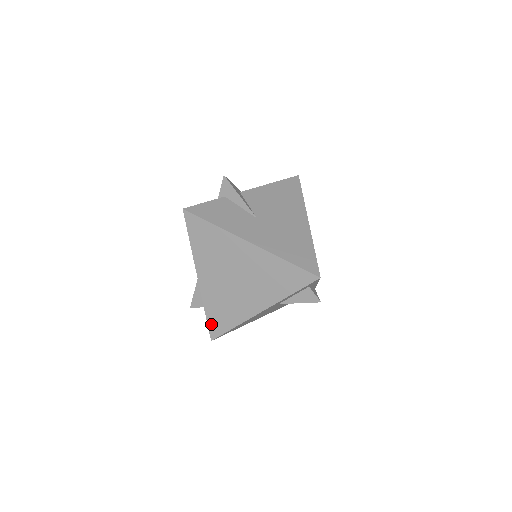
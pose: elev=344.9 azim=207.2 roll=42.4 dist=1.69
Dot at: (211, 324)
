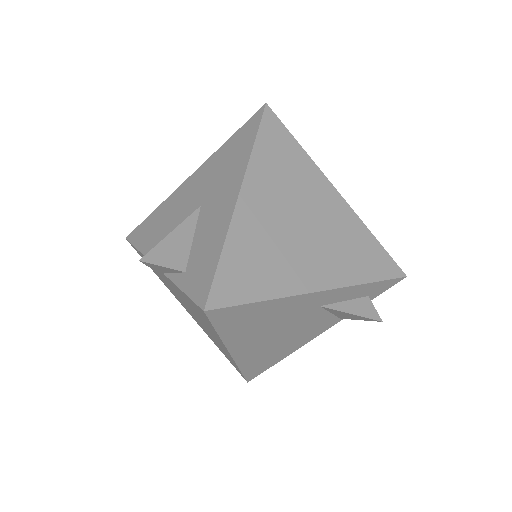
Dot at: (222, 277)
